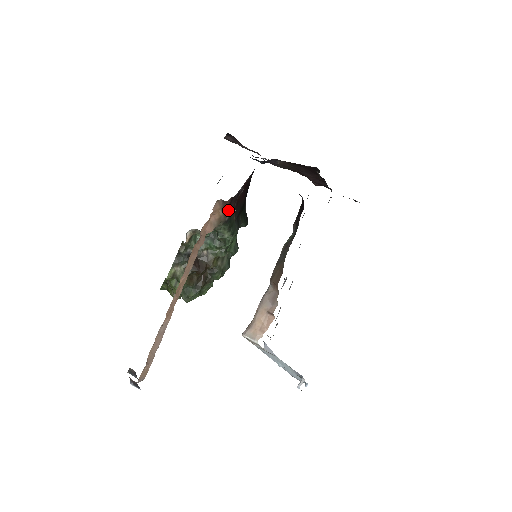
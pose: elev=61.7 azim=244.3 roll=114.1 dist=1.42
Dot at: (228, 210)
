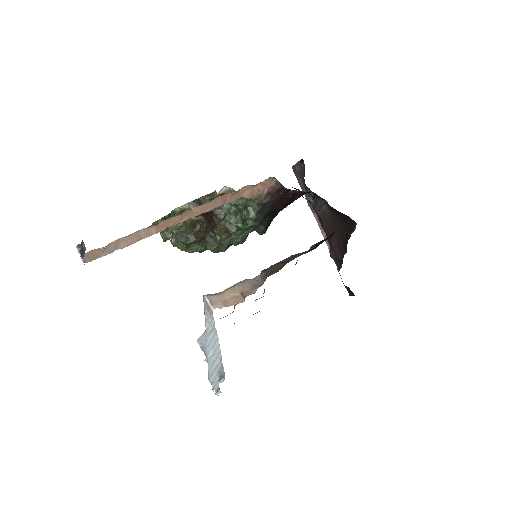
Dot at: (271, 195)
